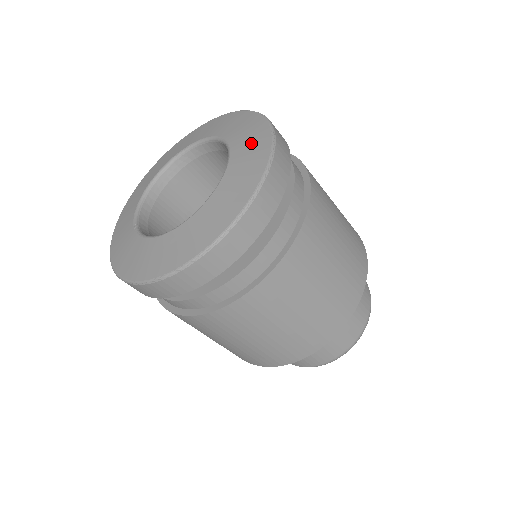
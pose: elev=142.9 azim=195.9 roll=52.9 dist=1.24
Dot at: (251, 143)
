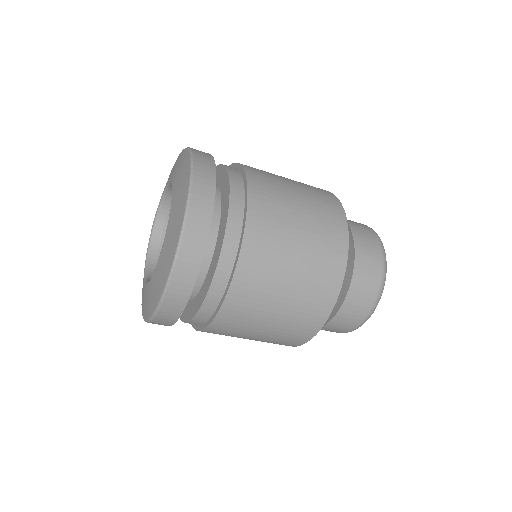
Dot at: (181, 169)
